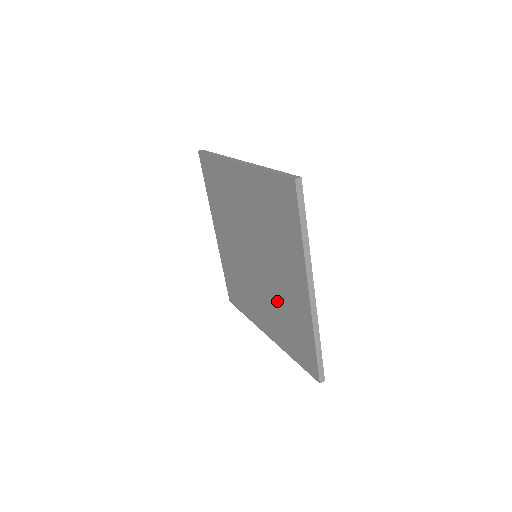
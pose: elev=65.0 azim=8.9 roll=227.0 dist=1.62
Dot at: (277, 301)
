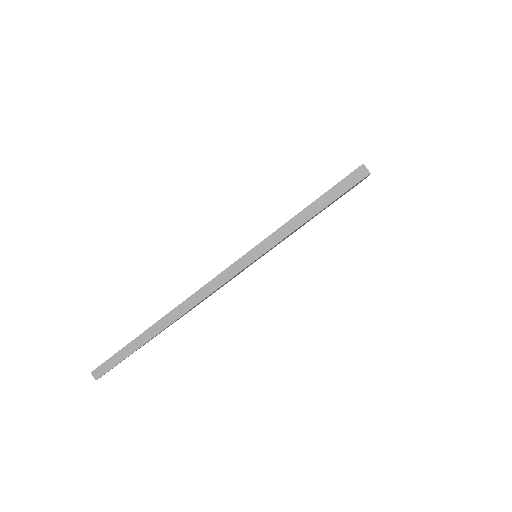
Dot at: occluded
